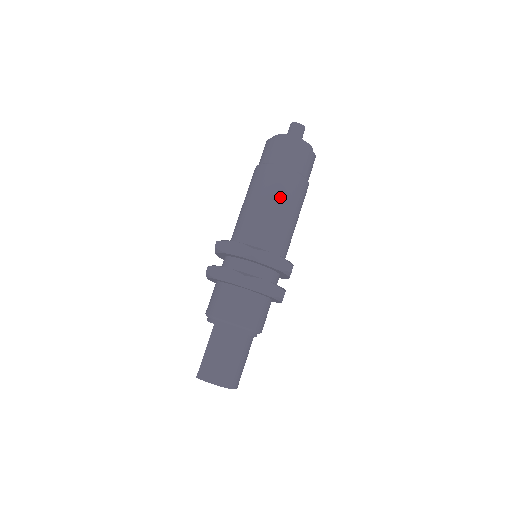
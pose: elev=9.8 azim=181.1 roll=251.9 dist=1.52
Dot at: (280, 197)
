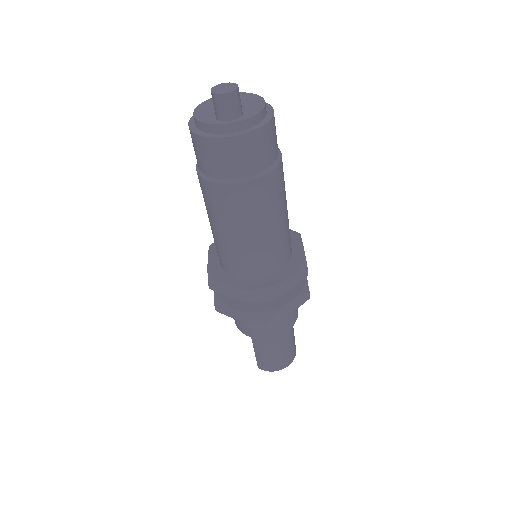
Dot at: (256, 219)
